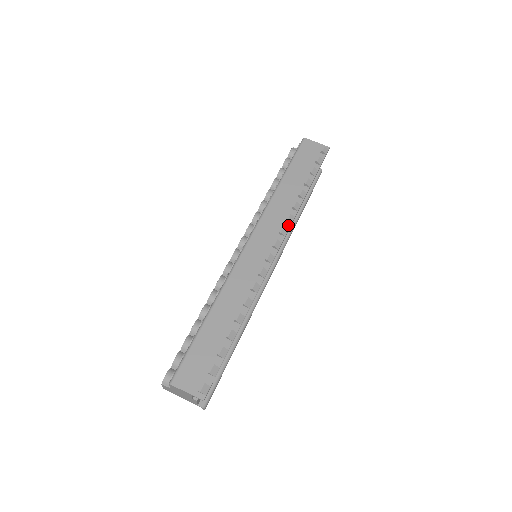
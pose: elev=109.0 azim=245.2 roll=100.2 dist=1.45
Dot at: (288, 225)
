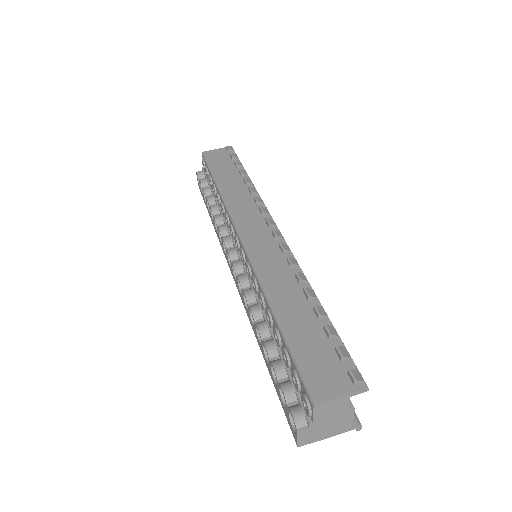
Dot at: (262, 206)
